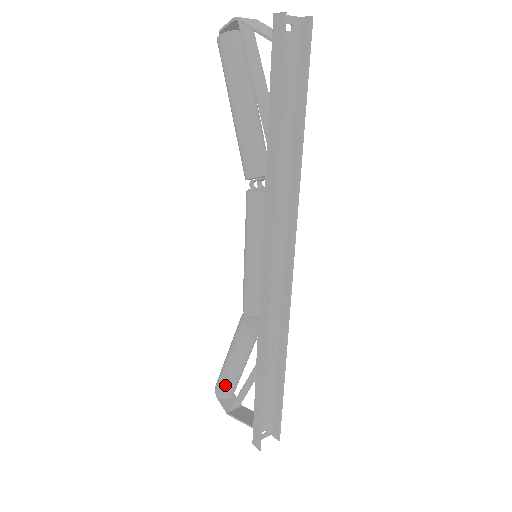
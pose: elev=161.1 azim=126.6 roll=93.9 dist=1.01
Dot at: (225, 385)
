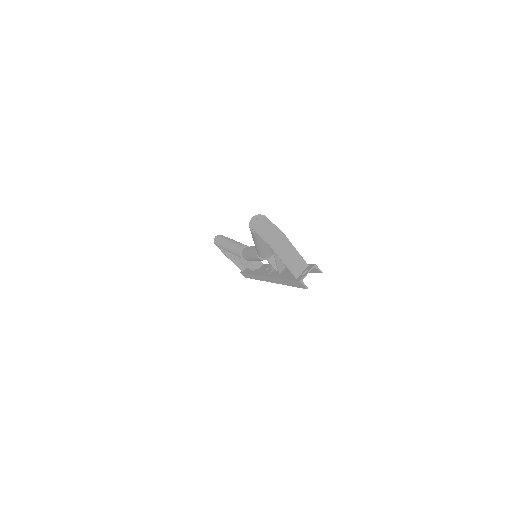
Dot at: occluded
